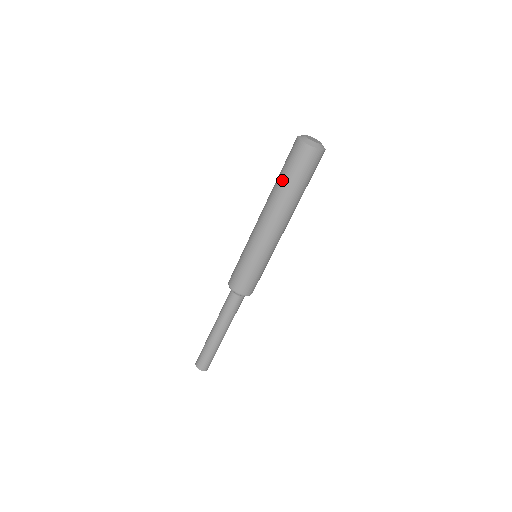
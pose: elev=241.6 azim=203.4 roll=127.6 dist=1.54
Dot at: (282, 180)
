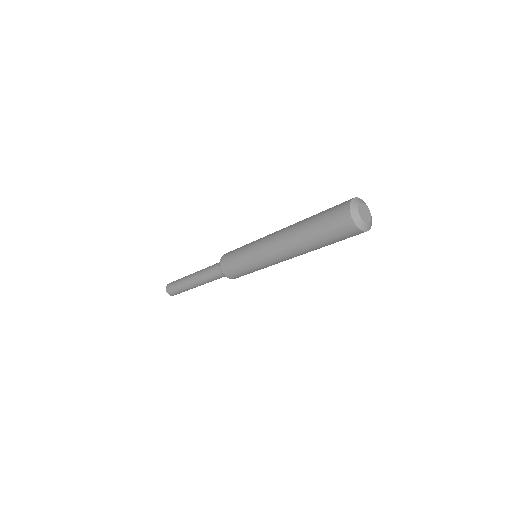
Dot at: (311, 223)
